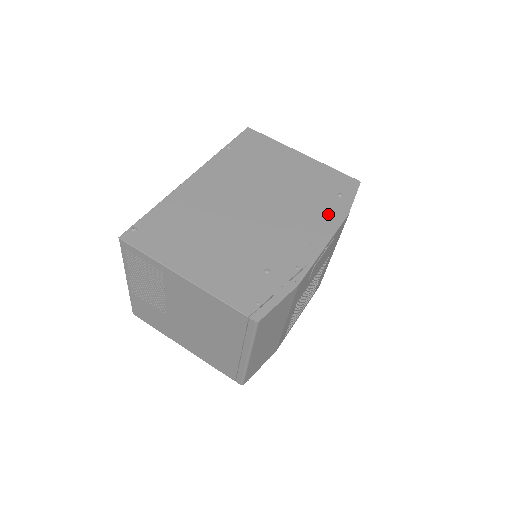
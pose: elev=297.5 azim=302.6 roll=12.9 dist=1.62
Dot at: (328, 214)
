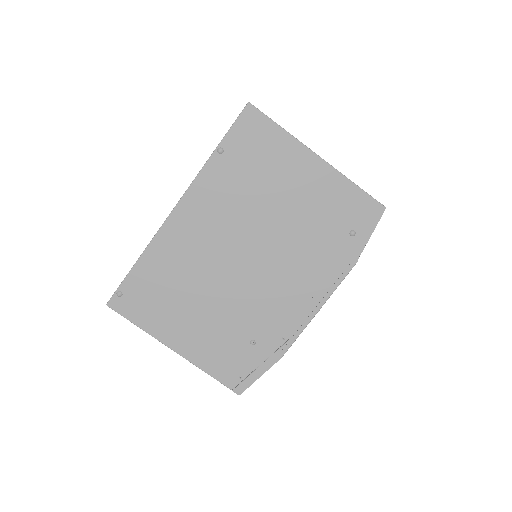
Dot at: (331, 265)
